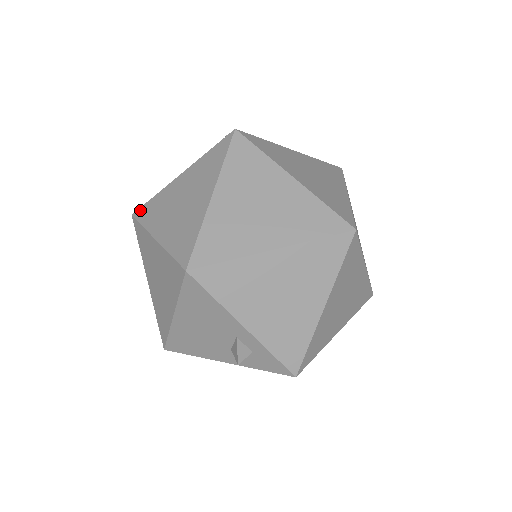
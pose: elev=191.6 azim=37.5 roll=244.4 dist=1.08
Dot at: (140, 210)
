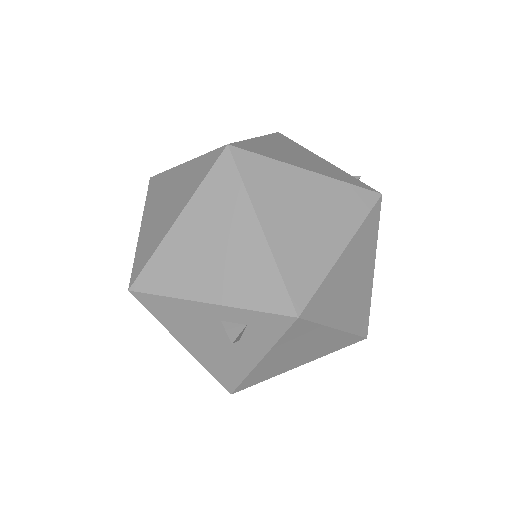
Dot at: occluded
